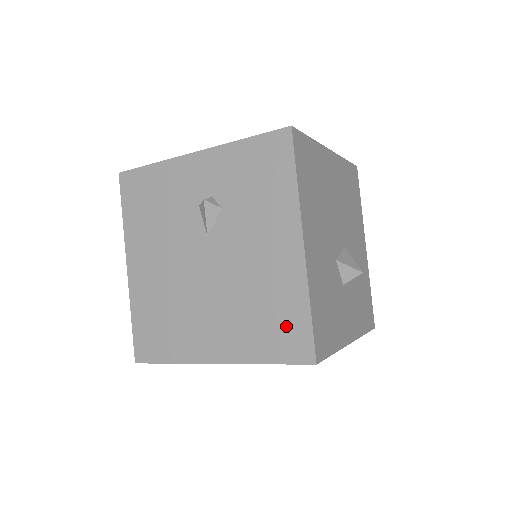
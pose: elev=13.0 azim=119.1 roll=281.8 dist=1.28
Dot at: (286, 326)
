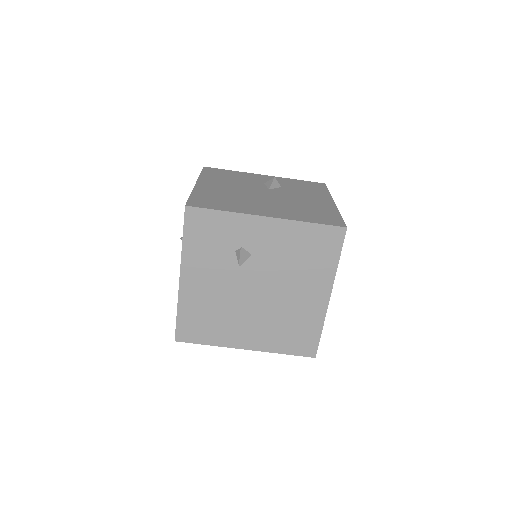
Dot at: (325, 216)
